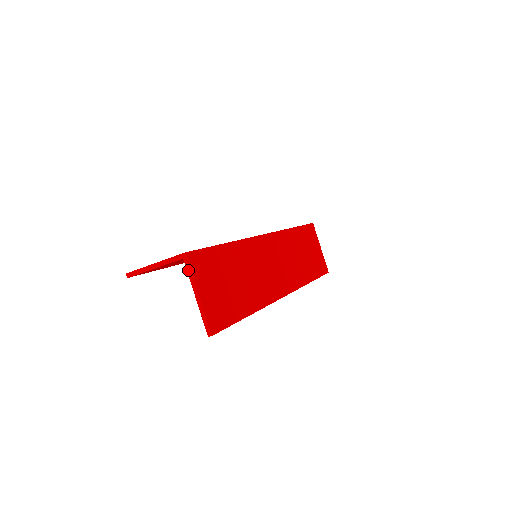
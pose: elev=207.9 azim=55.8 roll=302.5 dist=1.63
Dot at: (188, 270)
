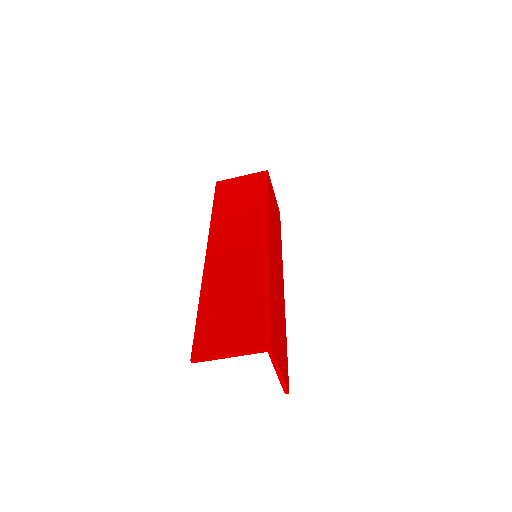
Dot at: (272, 359)
